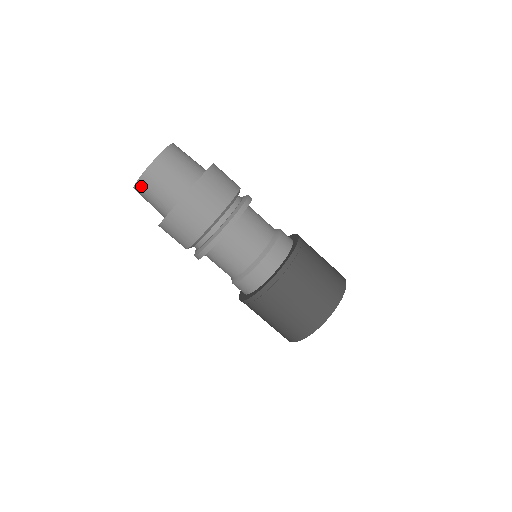
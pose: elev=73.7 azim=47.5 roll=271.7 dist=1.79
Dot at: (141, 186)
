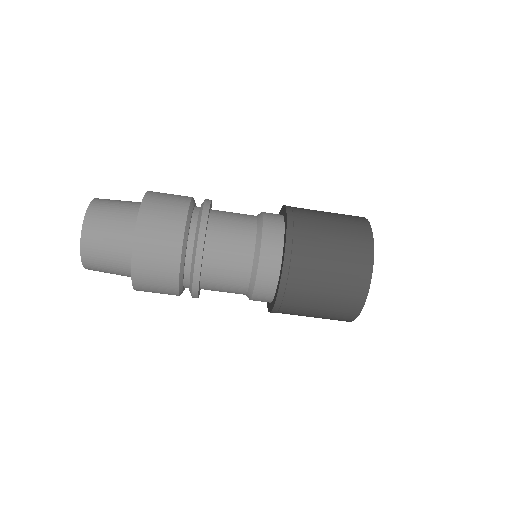
Dot at: (88, 242)
